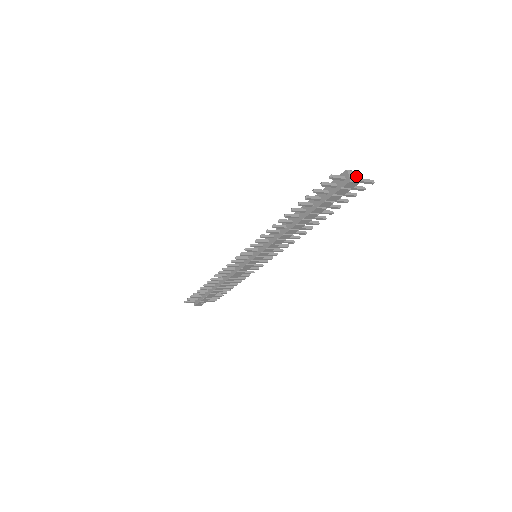
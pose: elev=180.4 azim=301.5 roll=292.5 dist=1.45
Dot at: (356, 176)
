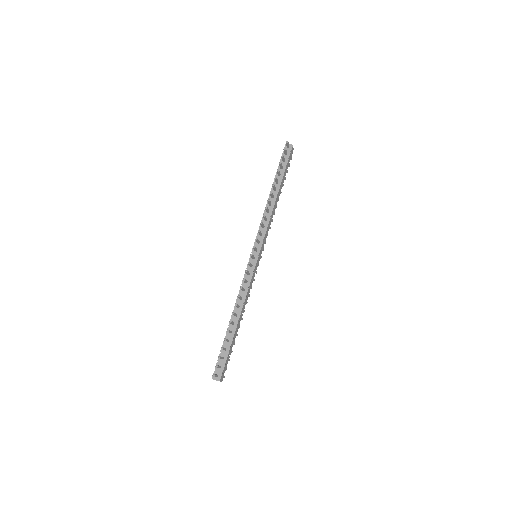
Dot at: occluded
